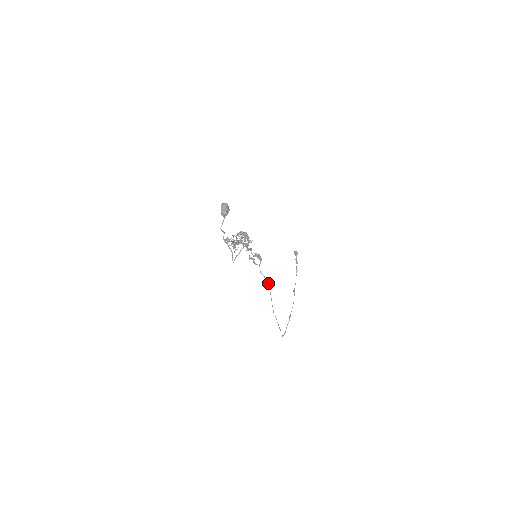
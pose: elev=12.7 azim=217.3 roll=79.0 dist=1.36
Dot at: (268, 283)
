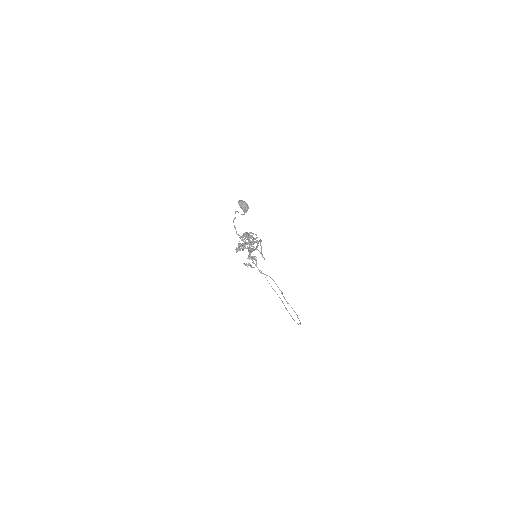
Dot at: (272, 279)
